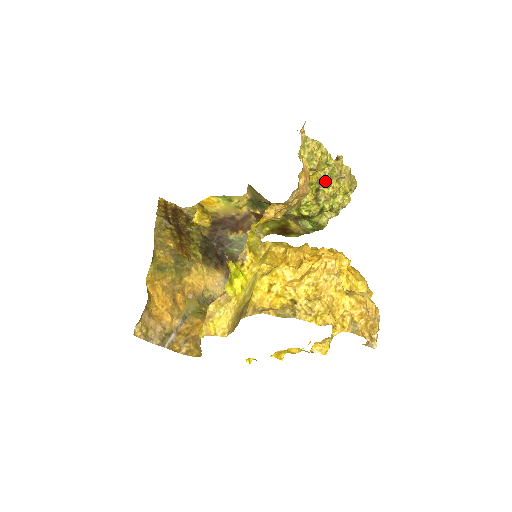
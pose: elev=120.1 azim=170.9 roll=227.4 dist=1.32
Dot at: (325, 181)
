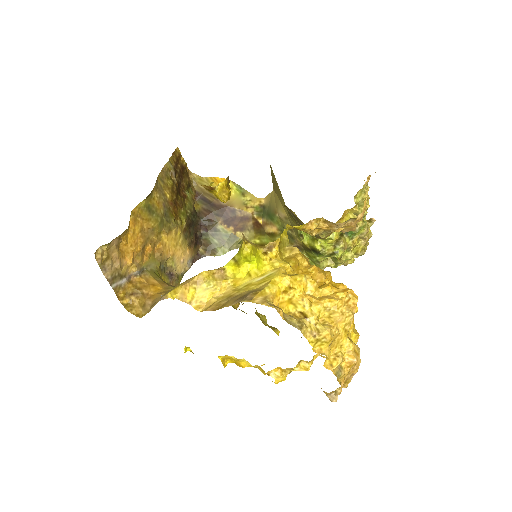
Dot at: (353, 231)
